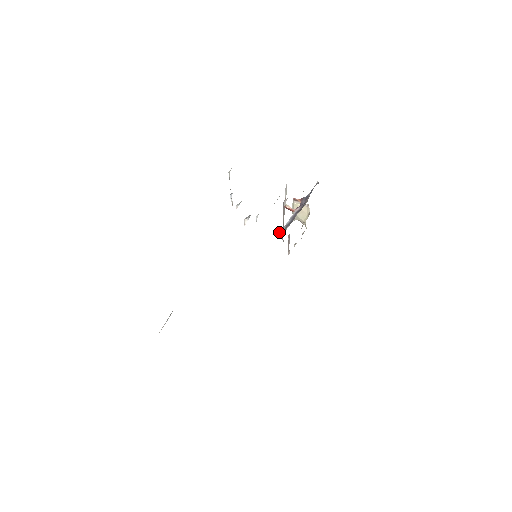
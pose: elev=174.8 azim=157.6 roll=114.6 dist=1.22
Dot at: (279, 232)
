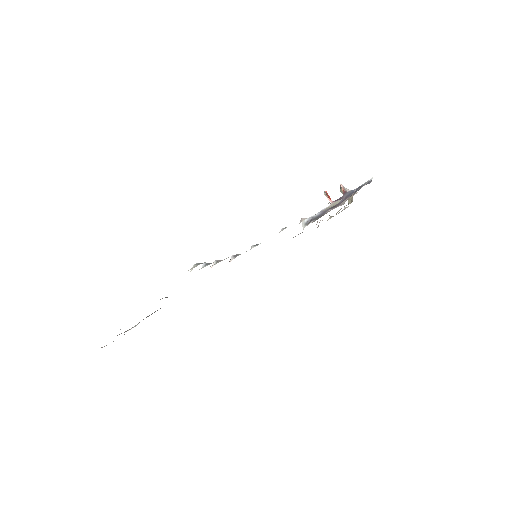
Dot at: (303, 221)
